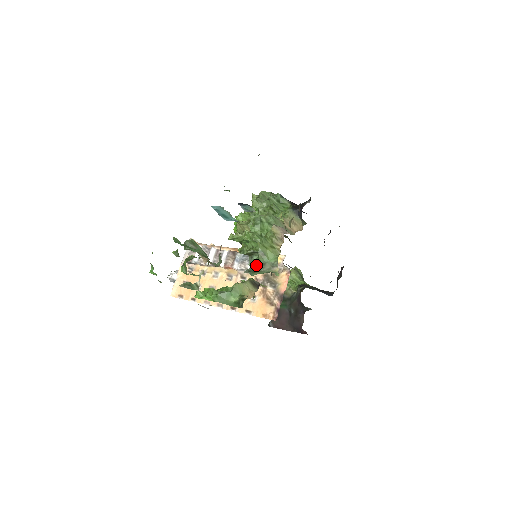
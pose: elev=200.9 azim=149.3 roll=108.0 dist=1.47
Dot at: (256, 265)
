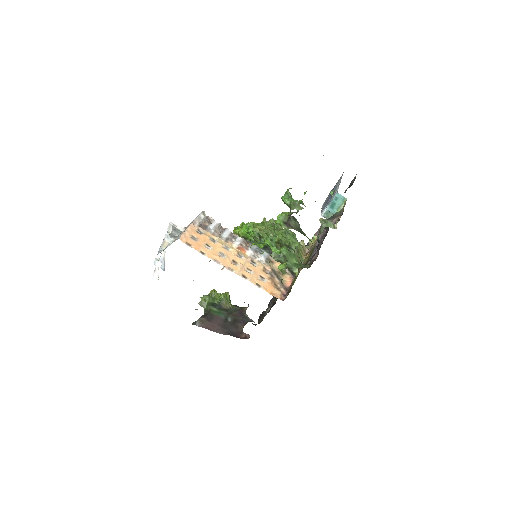
Dot at: occluded
